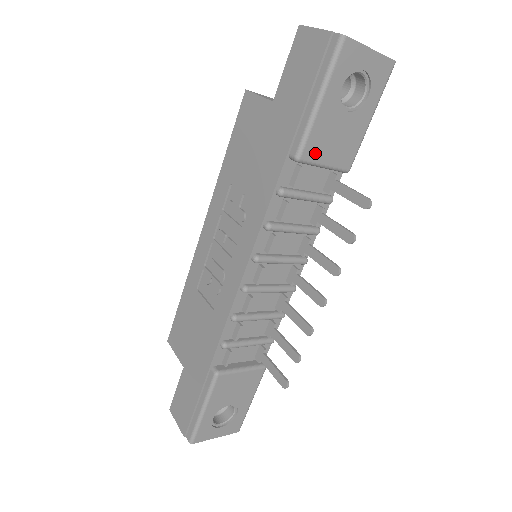
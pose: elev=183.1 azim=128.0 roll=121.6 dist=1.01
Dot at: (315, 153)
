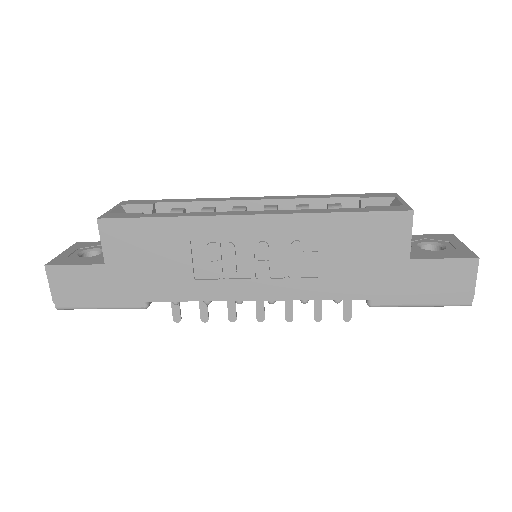
Dot at: occluded
